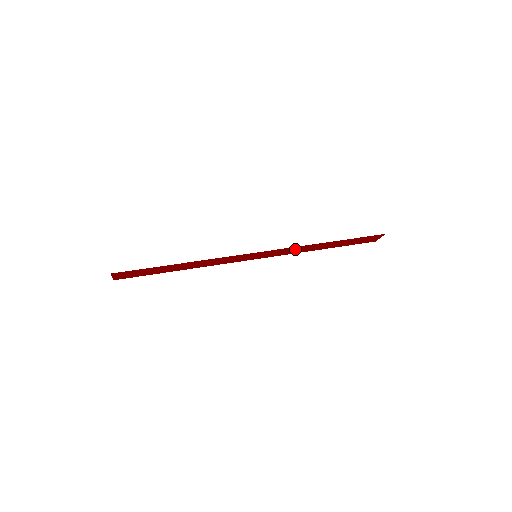
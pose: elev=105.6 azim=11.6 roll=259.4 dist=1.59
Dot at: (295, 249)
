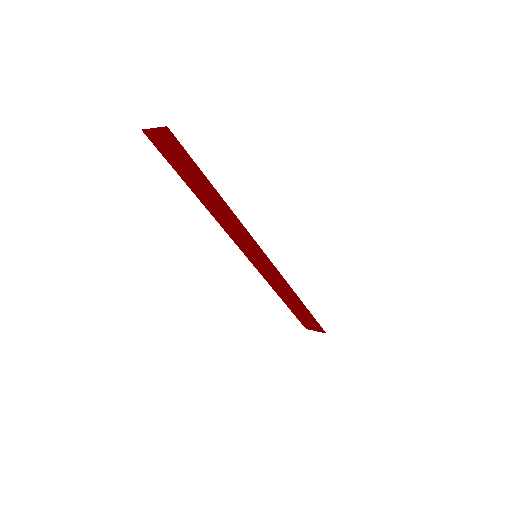
Dot at: (279, 282)
